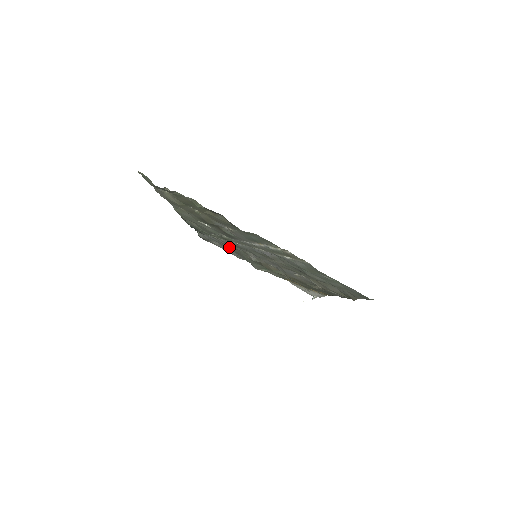
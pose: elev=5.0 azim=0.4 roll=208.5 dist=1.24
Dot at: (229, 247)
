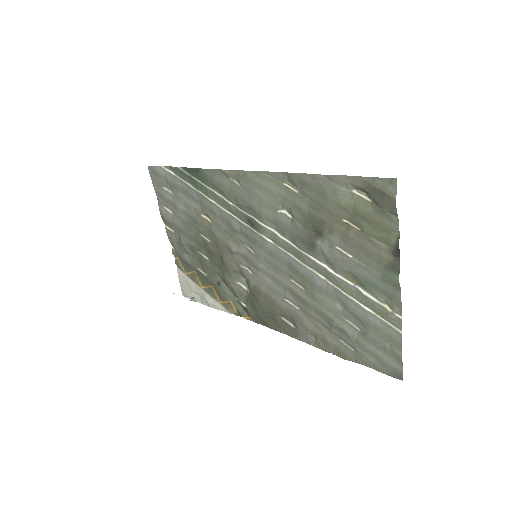
Dot at: (198, 213)
